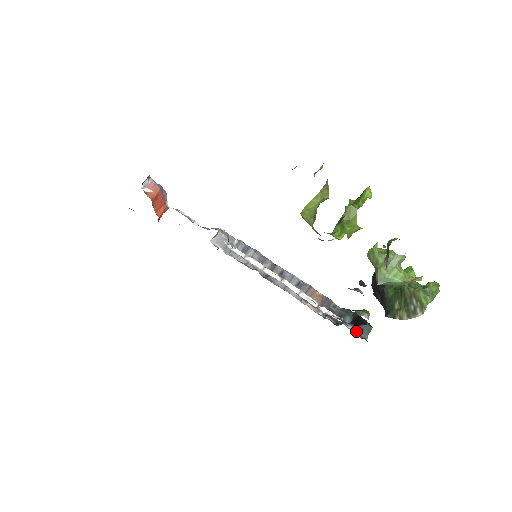
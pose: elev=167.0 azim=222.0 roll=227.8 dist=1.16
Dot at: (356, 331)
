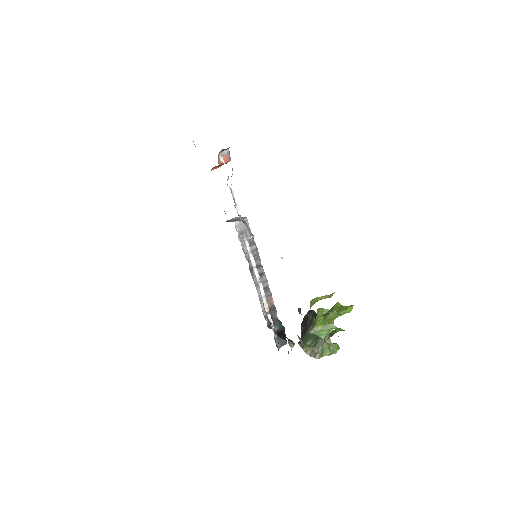
Dot at: (277, 340)
